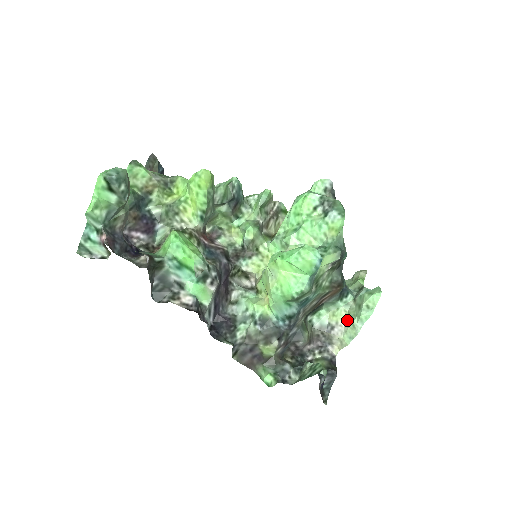
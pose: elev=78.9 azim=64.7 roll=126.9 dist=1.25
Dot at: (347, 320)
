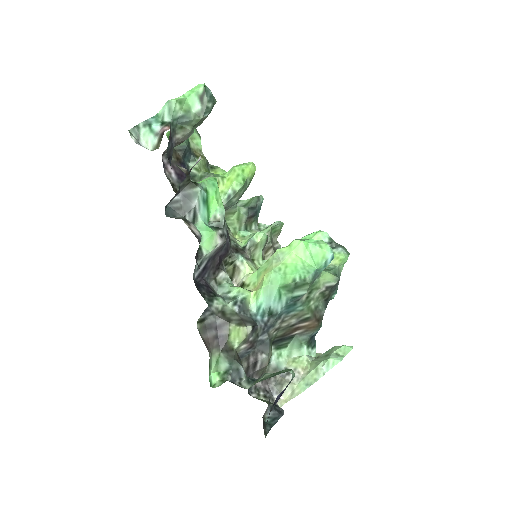
Dot at: (308, 368)
